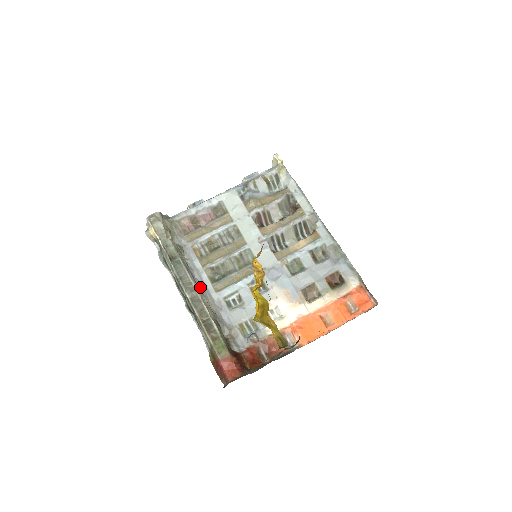
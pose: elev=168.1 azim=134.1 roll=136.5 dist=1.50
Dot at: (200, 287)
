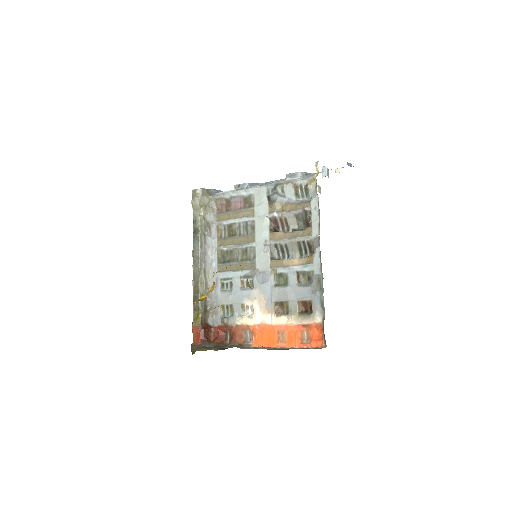
Dot at: (206, 264)
